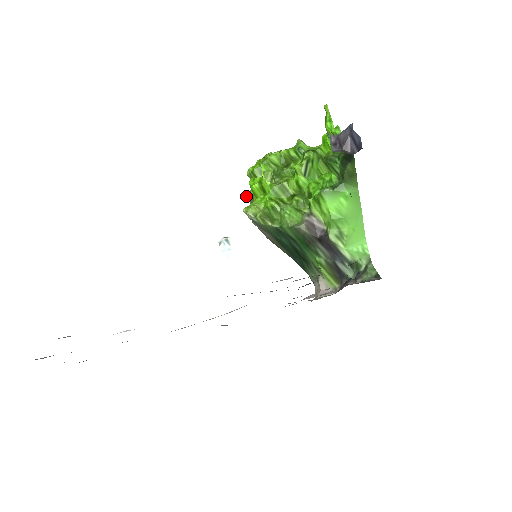
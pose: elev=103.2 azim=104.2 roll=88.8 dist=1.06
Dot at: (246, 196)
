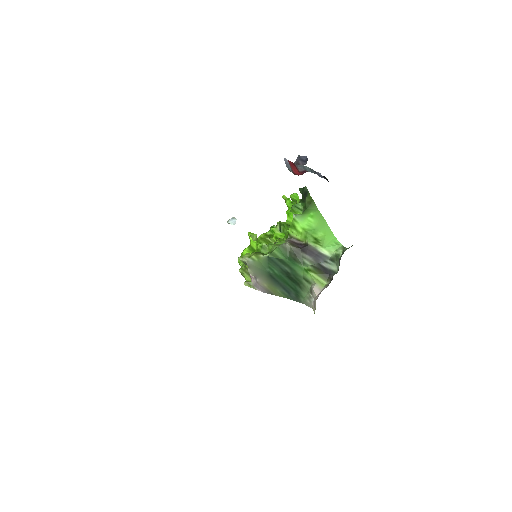
Dot at: (240, 269)
